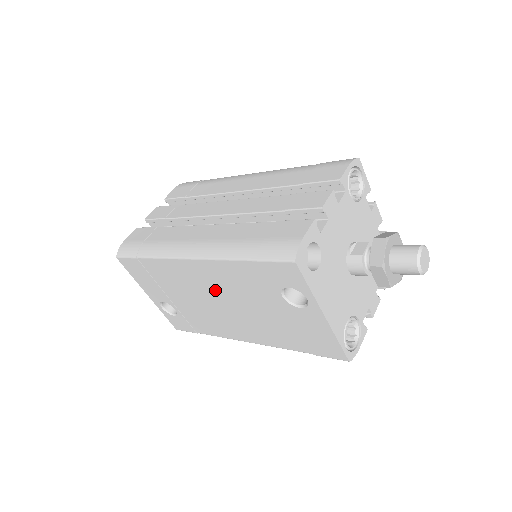
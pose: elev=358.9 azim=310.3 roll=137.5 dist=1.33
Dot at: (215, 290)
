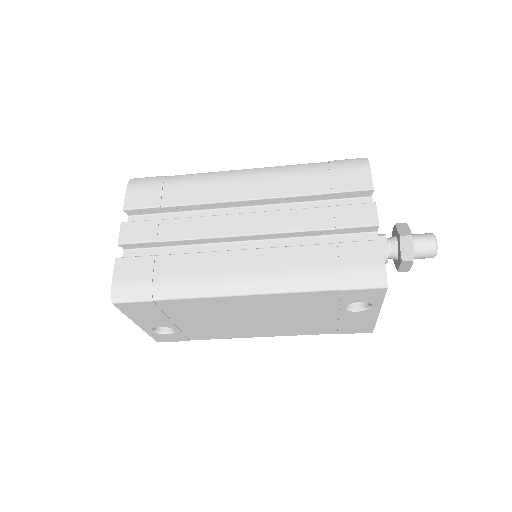
Dot at: (257, 311)
